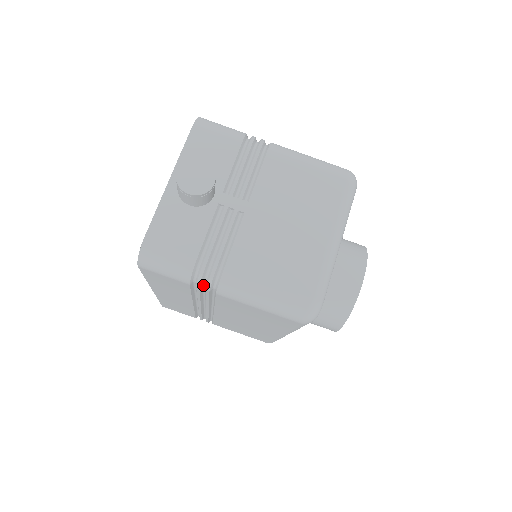
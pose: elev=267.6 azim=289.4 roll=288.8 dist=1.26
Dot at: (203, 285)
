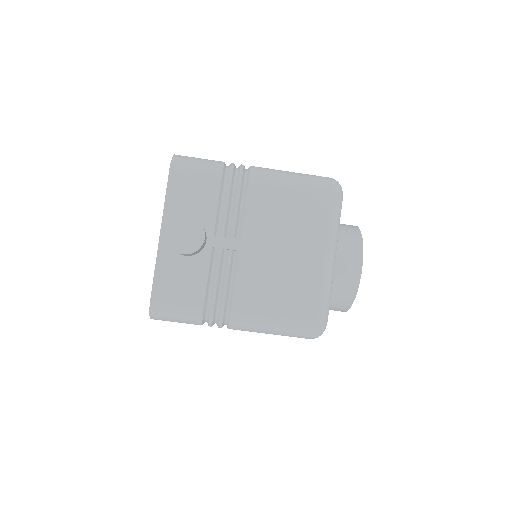
Dot at: (214, 323)
